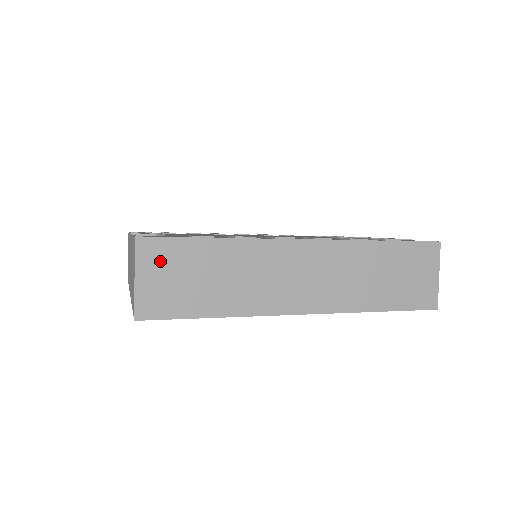
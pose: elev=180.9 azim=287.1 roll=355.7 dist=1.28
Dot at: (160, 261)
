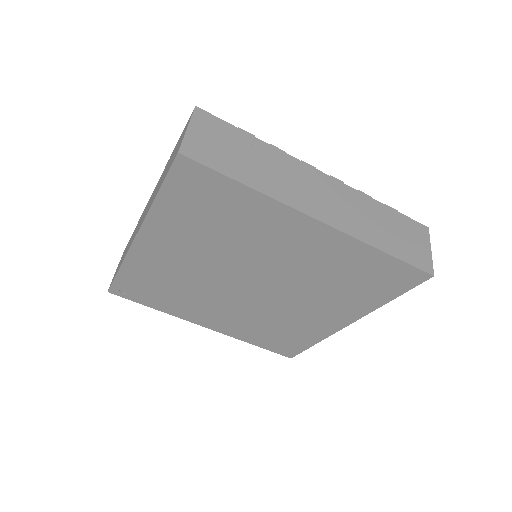
Dot at: (210, 128)
